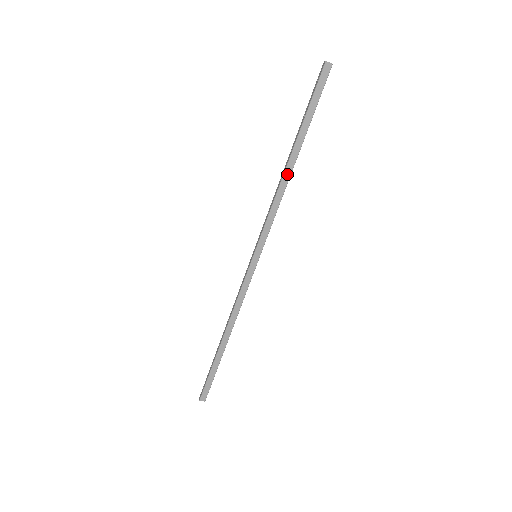
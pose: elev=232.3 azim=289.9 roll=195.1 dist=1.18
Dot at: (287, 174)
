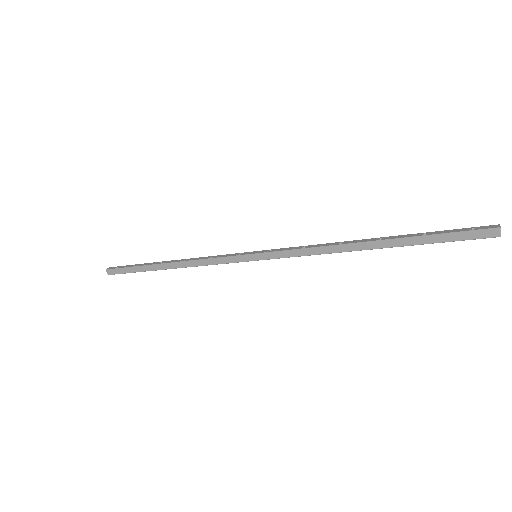
Dot at: (352, 247)
